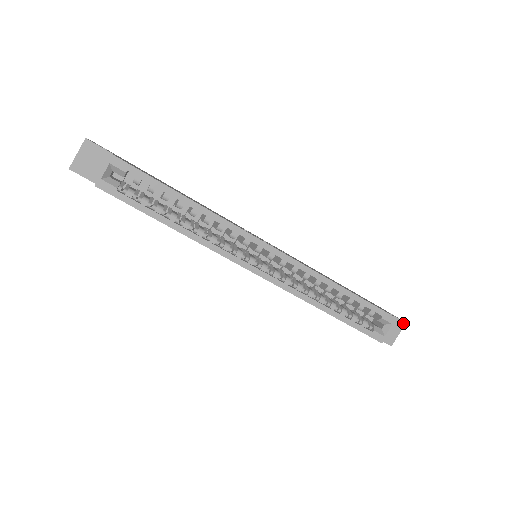
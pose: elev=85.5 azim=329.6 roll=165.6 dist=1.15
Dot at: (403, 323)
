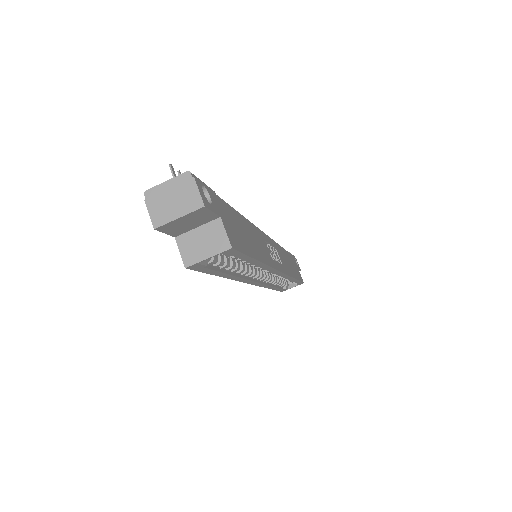
Dot at: occluded
